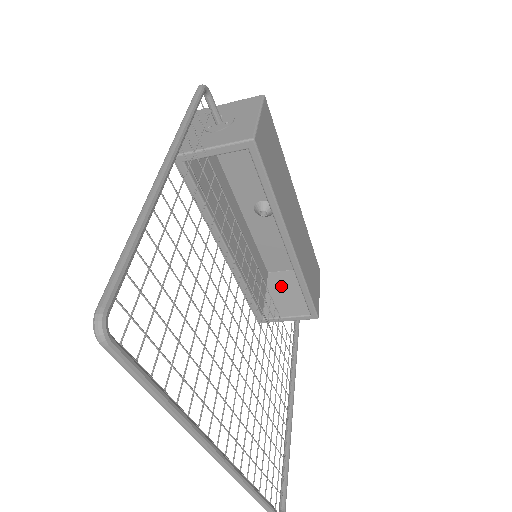
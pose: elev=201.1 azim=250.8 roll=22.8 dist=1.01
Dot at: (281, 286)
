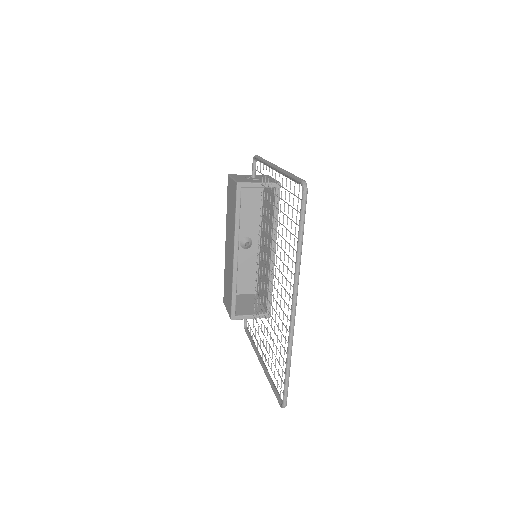
Dot at: (242, 301)
